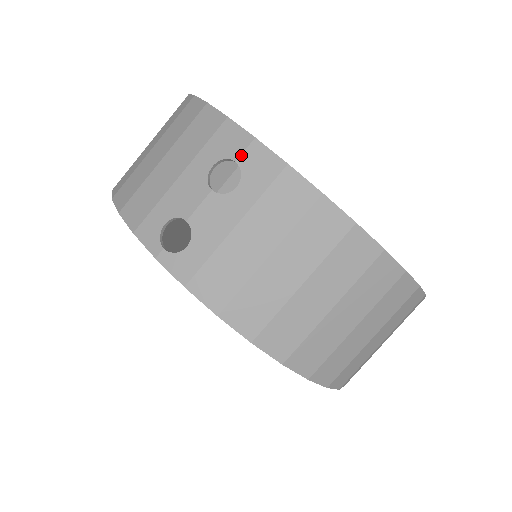
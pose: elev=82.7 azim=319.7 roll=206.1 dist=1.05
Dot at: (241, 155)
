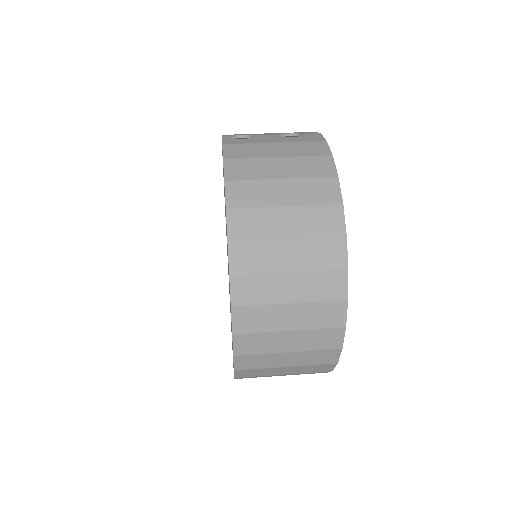
Dot at: (307, 133)
